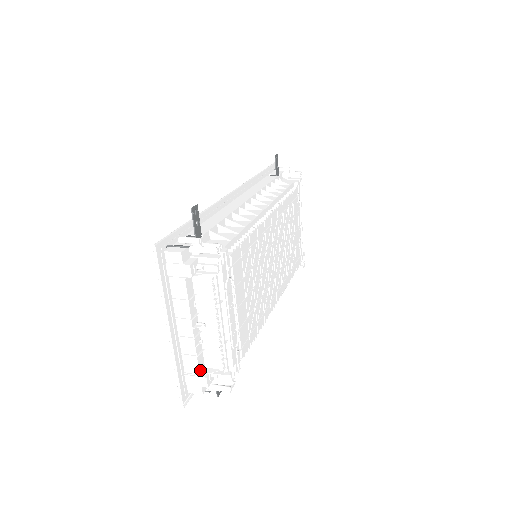
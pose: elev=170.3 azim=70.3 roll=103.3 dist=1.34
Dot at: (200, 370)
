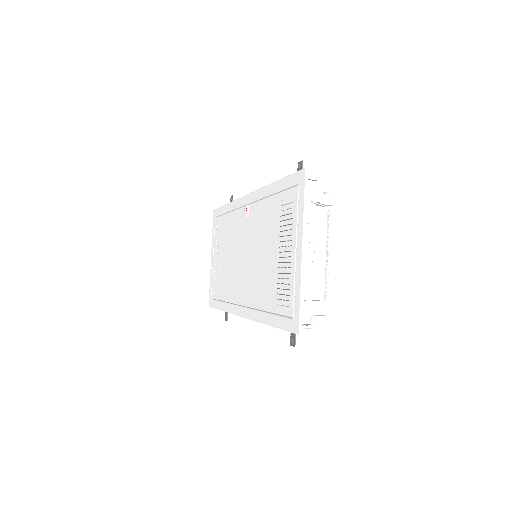
Dot at: (311, 297)
